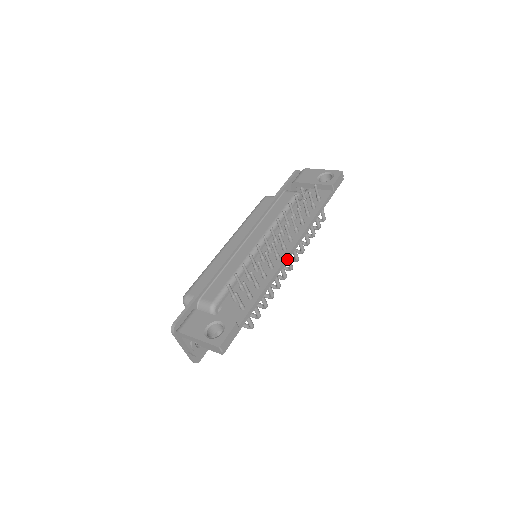
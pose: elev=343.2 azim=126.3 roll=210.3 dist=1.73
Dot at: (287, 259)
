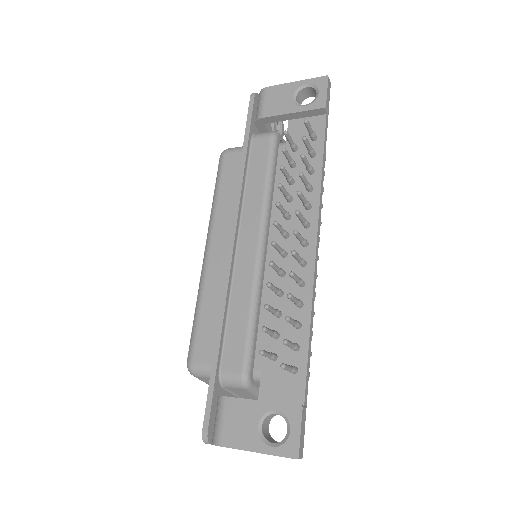
Dot at: (316, 259)
